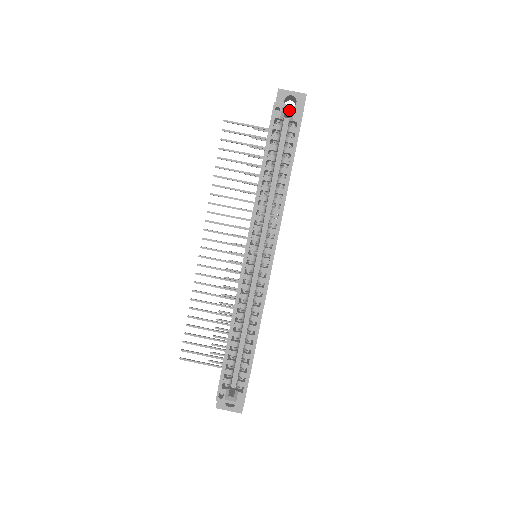
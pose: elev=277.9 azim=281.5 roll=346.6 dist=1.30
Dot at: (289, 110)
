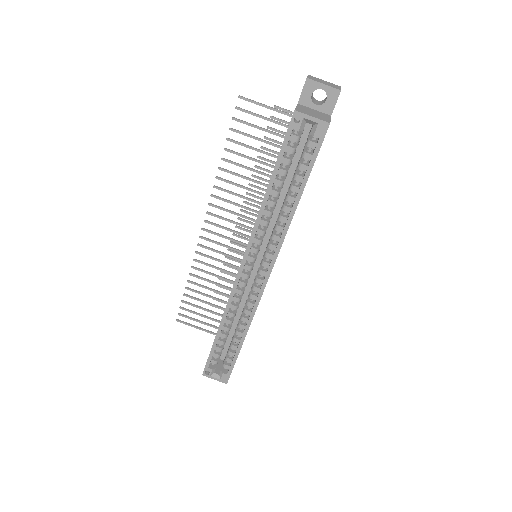
Dot at: (311, 122)
